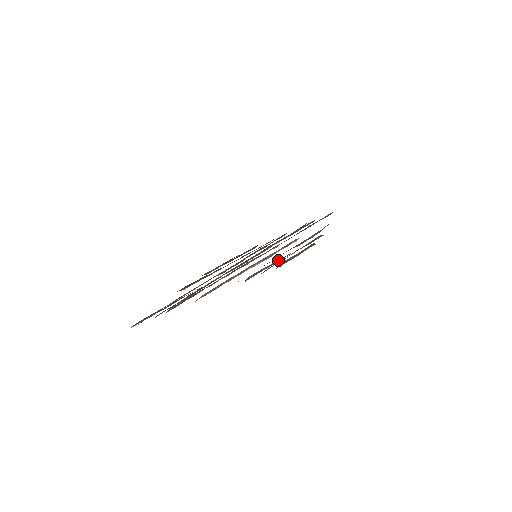
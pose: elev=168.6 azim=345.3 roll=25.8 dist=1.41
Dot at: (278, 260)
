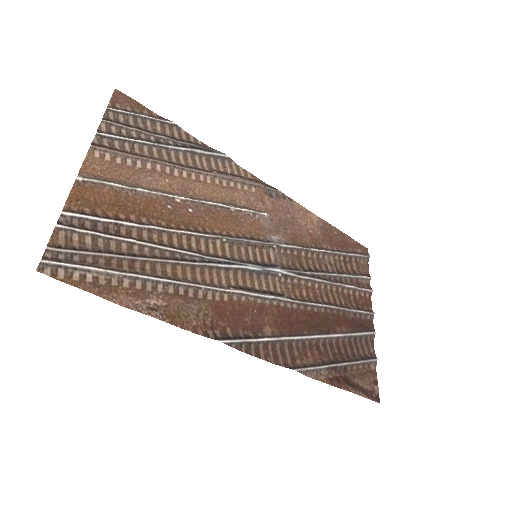
Dot at: (151, 141)
